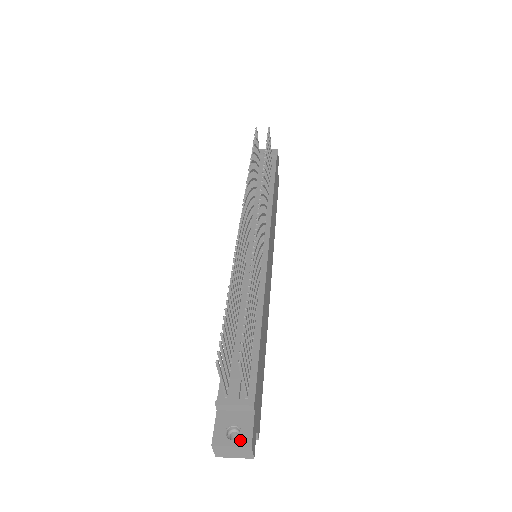
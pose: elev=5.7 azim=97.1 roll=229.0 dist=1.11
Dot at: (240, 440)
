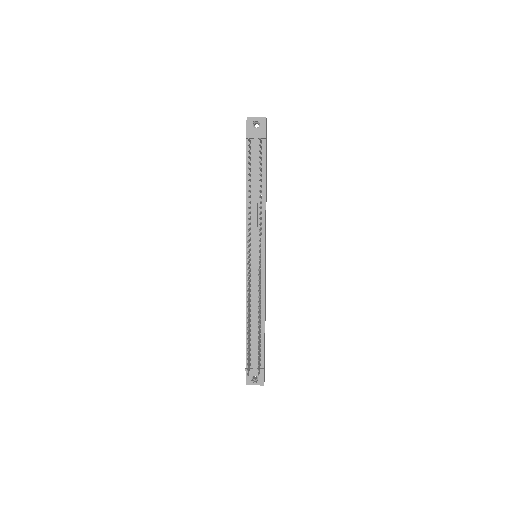
Dot at: (259, 383)
